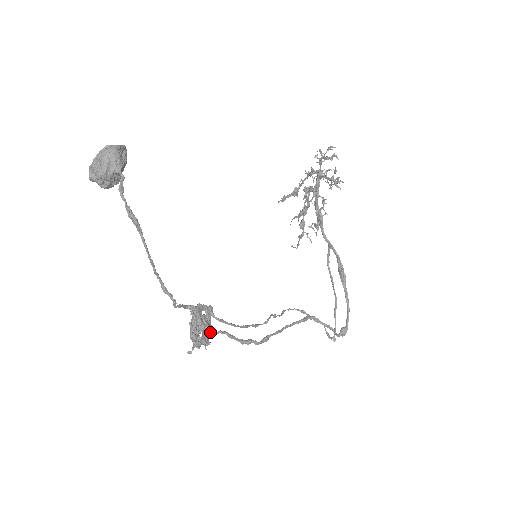
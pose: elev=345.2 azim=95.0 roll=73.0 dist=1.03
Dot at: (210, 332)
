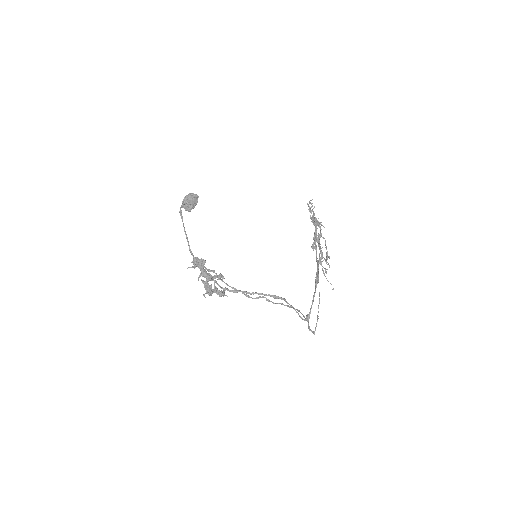
Dot at: (206, 277)
